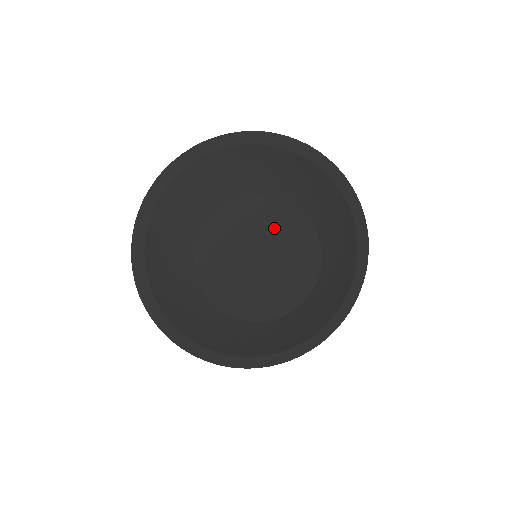
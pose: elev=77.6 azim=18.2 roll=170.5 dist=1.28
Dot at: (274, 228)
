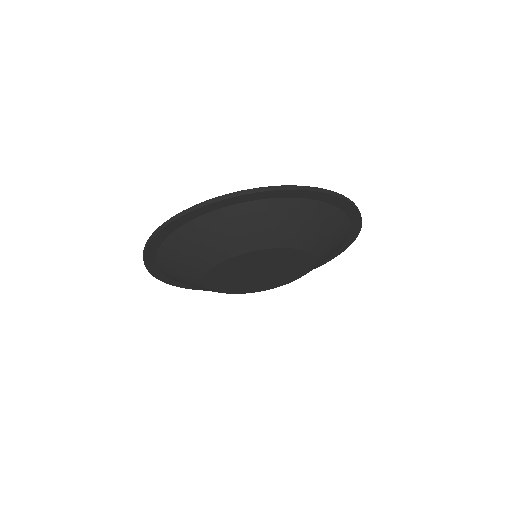
Dot at: (279, 261)
